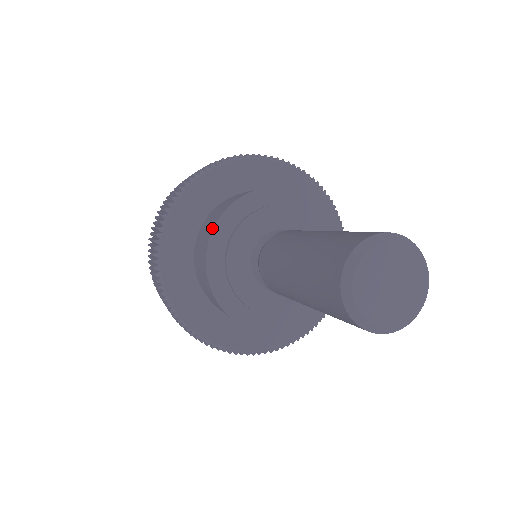
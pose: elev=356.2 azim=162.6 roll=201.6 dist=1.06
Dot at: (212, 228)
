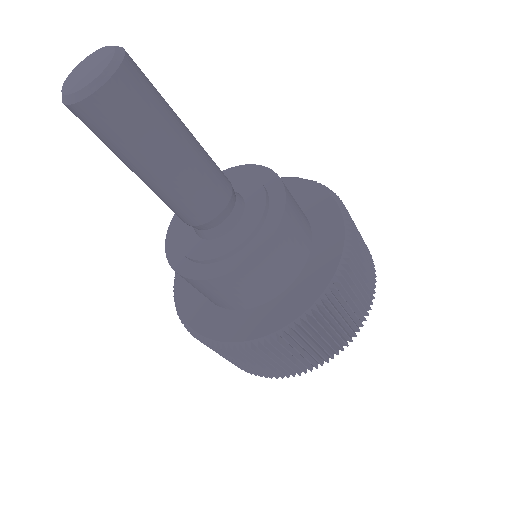
Dot at: (167, 239)
